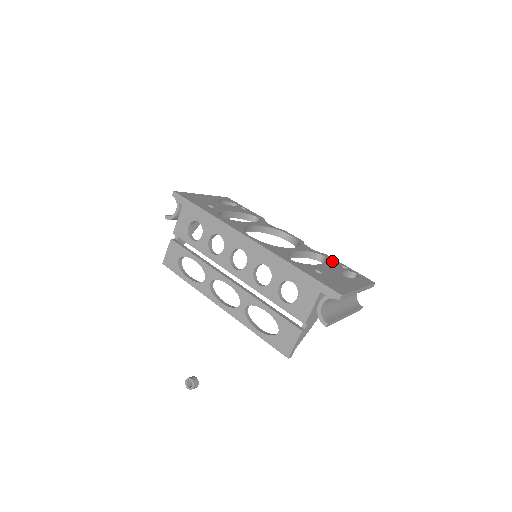
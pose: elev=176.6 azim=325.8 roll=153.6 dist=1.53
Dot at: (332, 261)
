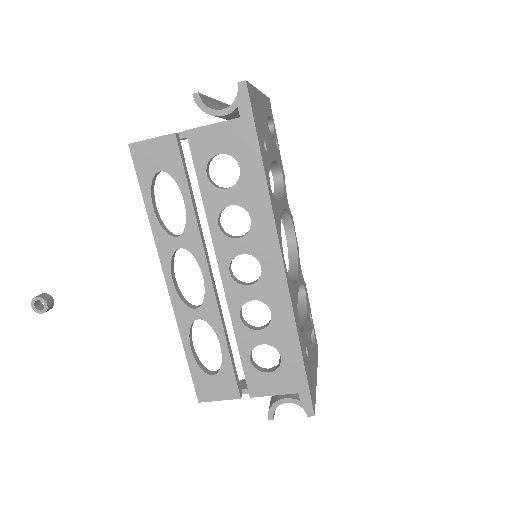
Dot at: (308, 304)
